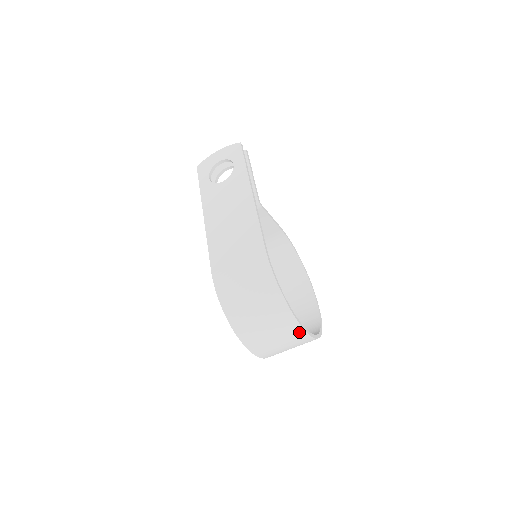
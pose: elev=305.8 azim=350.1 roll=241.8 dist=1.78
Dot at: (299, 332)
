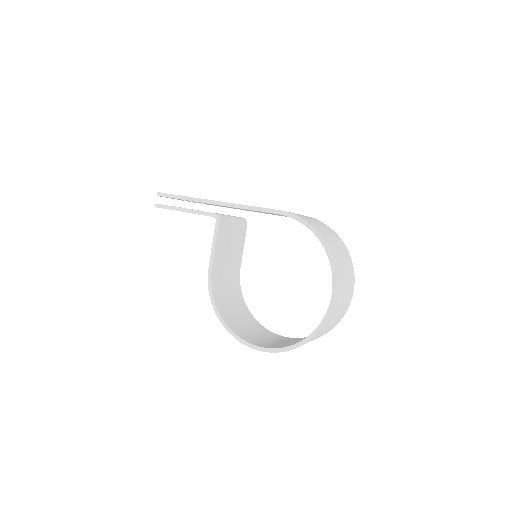
Dot at: (353, 280)
